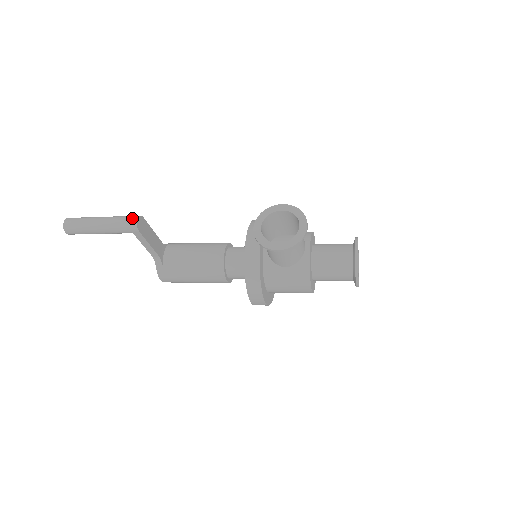
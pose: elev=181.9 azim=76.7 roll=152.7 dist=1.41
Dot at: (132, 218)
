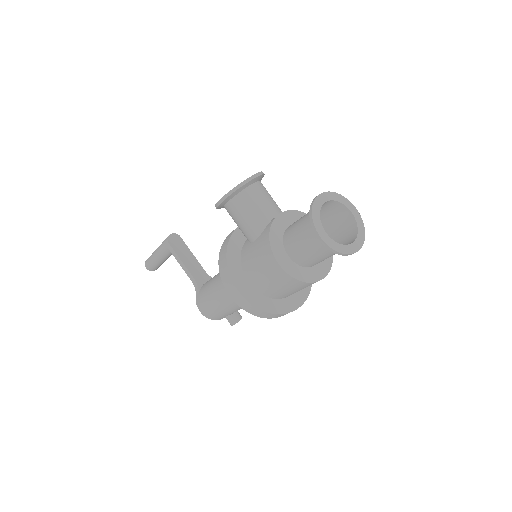
Dot at: occluded
